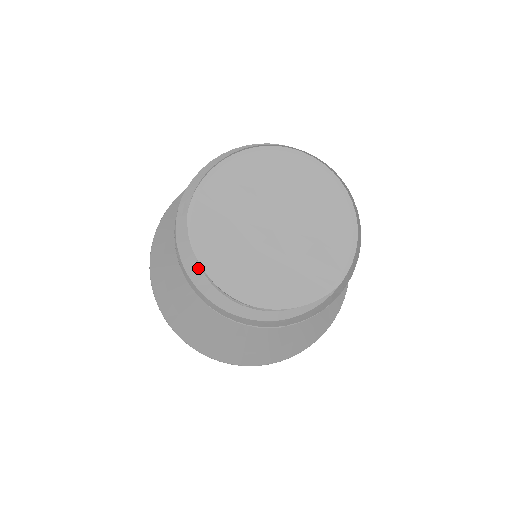
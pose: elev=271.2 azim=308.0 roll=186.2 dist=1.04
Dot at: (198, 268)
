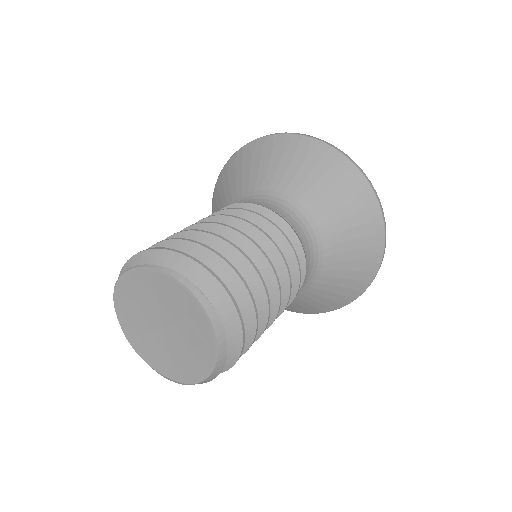
Dot at: occluded
